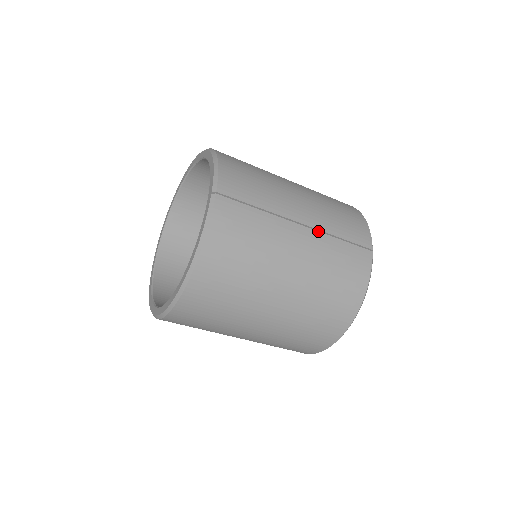
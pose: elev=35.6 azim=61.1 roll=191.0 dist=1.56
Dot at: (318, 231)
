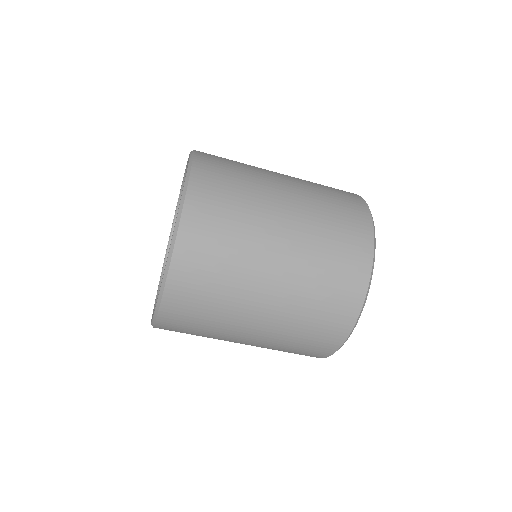
Dot at: occluded
